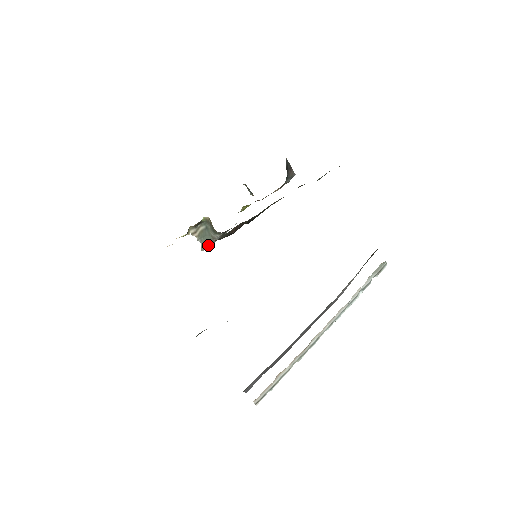
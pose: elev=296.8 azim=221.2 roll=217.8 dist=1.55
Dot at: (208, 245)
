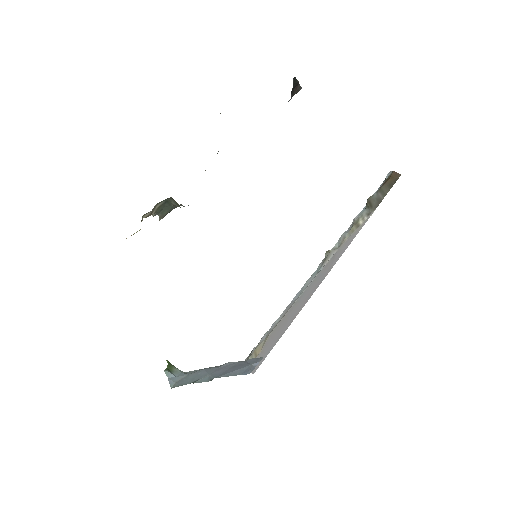
Dot at: (168, 212)
